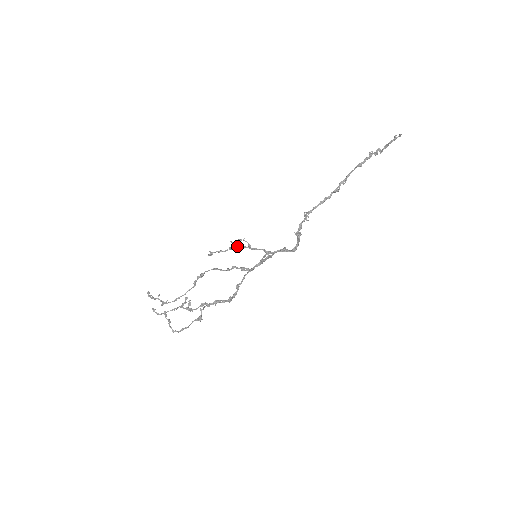
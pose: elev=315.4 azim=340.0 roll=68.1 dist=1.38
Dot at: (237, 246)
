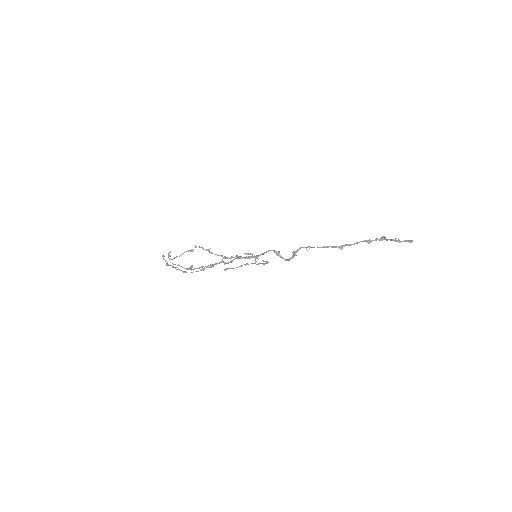
Dot at: (247, 264)
